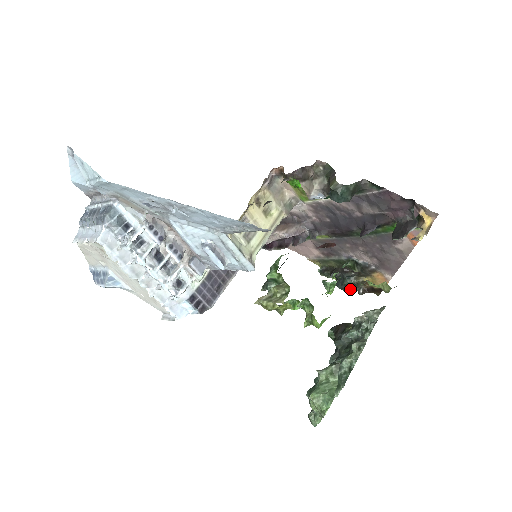
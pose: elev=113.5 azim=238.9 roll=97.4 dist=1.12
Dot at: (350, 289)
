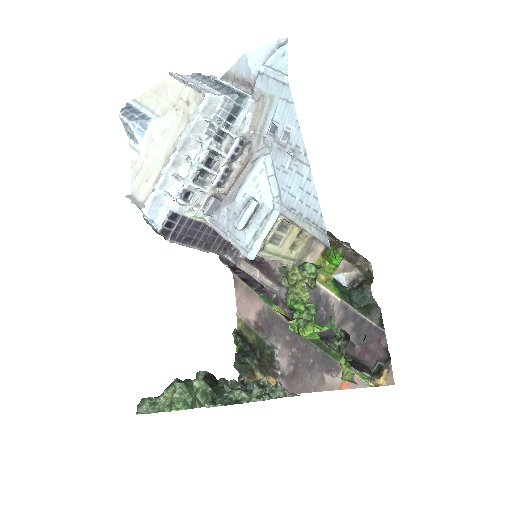
Dot at: (239, 368)
